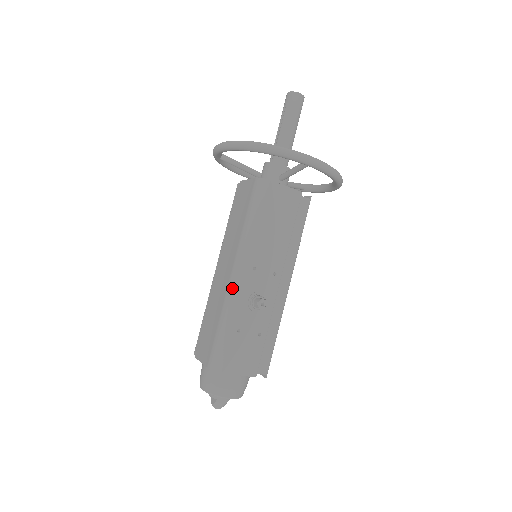
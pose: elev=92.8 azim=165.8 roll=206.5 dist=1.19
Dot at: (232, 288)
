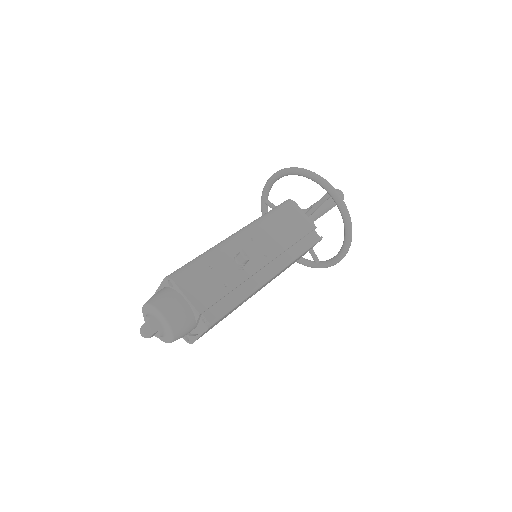
Dot at: (226, 239)
